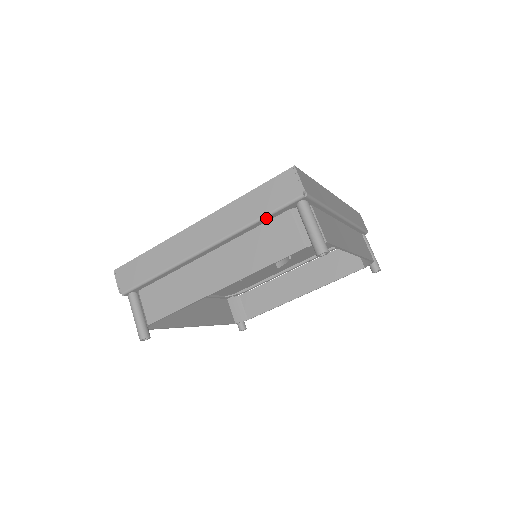
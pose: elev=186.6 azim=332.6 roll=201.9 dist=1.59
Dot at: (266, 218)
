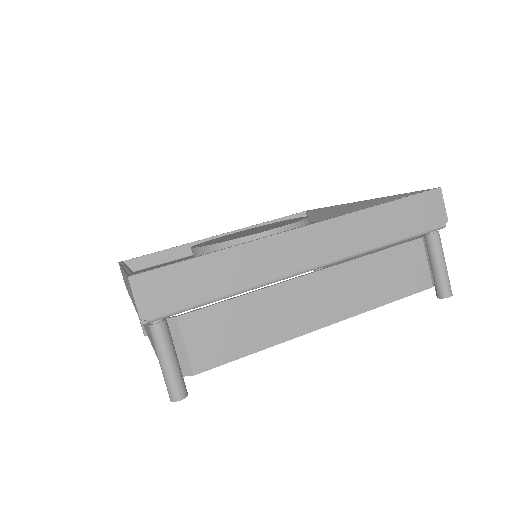
Dot at: occluded
